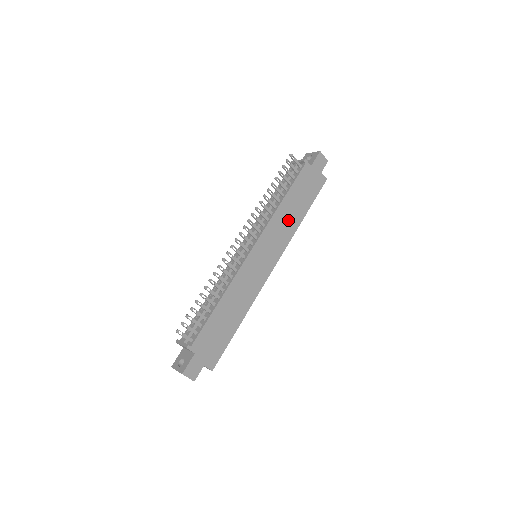
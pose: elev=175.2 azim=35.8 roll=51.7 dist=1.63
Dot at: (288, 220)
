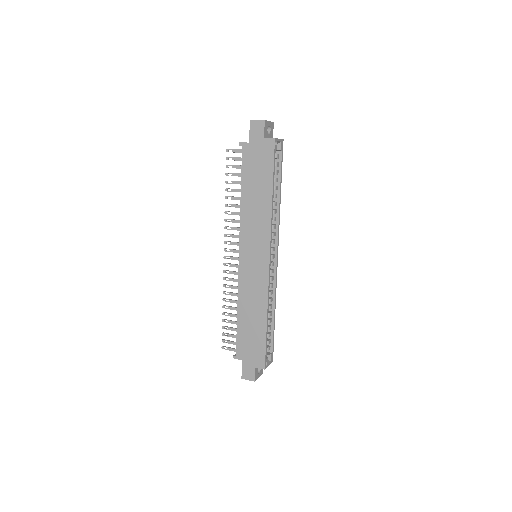
Dot at: (257, 209)
